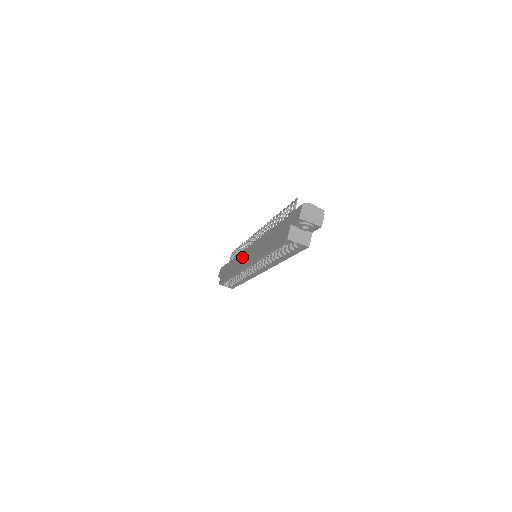
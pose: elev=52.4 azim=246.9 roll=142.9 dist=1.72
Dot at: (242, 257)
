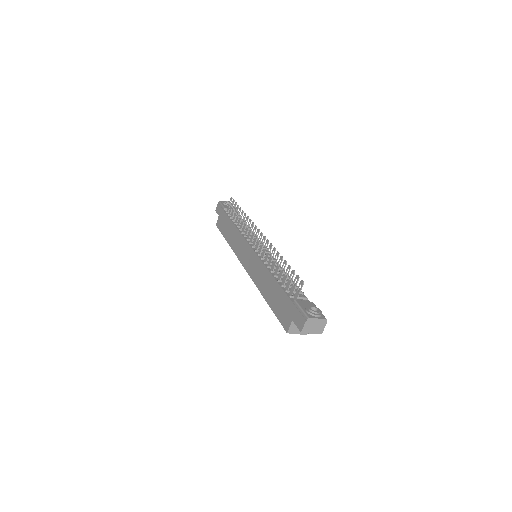
Dot at: (242, 245)
